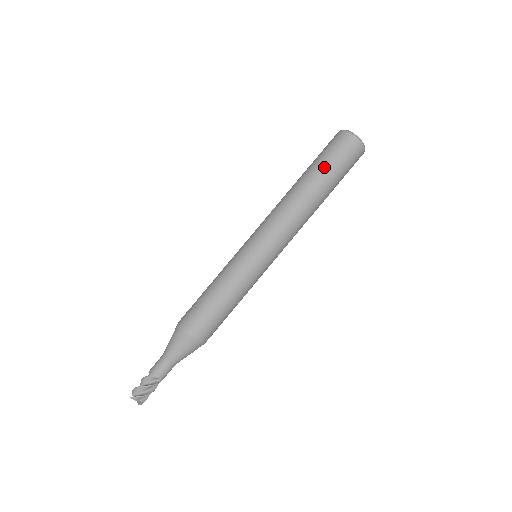
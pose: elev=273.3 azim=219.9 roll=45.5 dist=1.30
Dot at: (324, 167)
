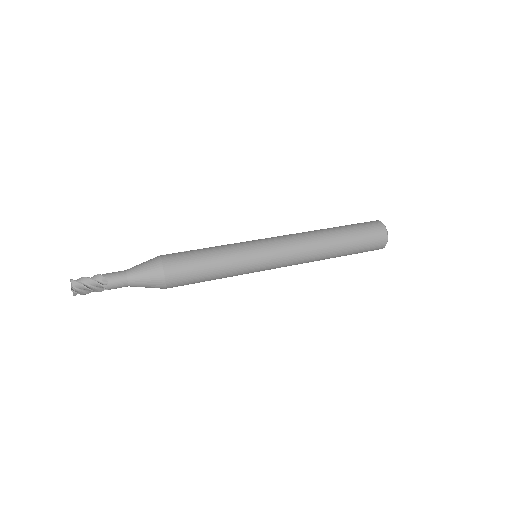
Dot at: (349, 228)
